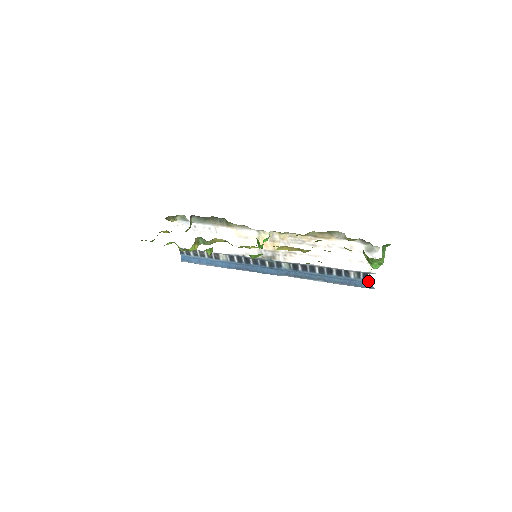
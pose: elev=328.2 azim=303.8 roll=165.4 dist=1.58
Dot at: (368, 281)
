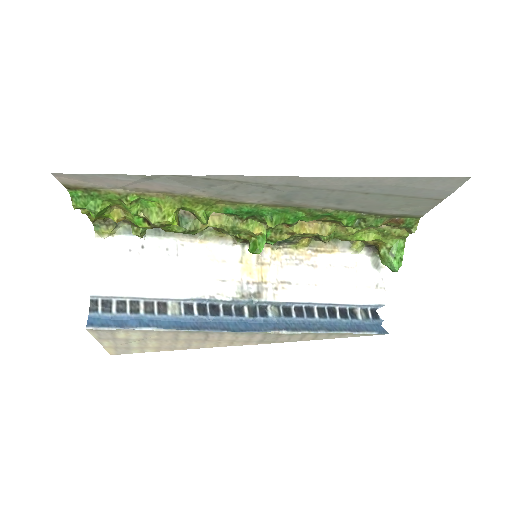
Dot at: (379, 322)
